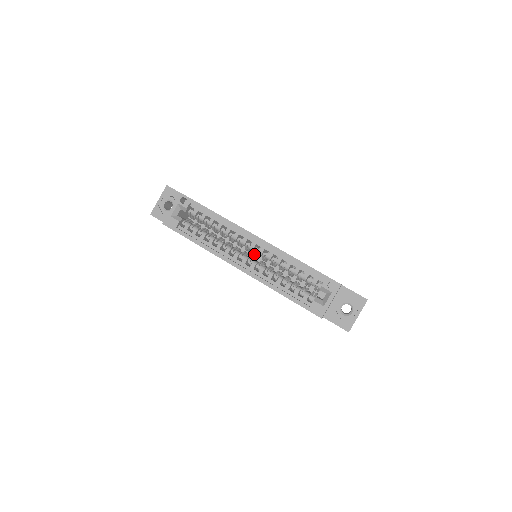
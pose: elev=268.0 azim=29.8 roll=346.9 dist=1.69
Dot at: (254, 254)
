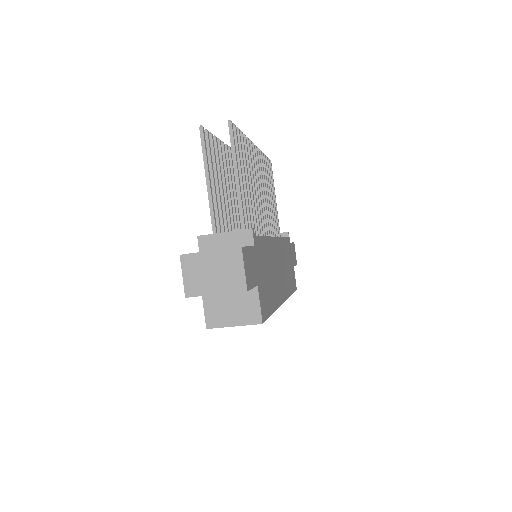
Dot at: occluded
